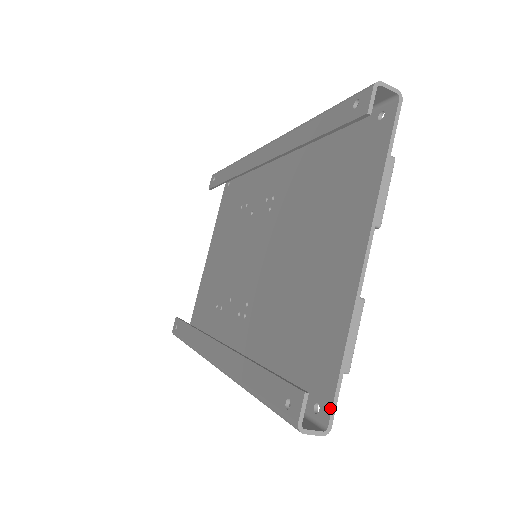
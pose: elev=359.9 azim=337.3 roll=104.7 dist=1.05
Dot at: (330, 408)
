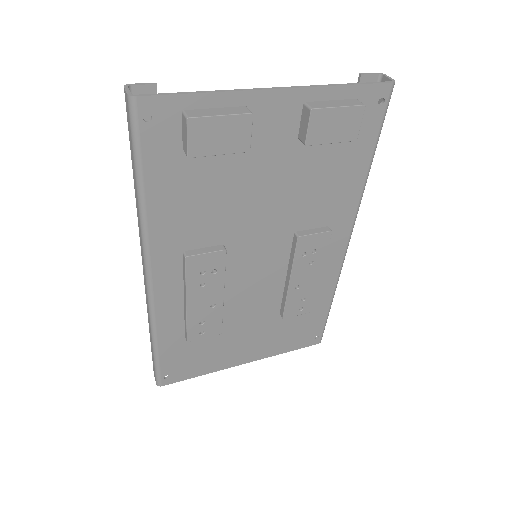
Dot at: (152, 96)
